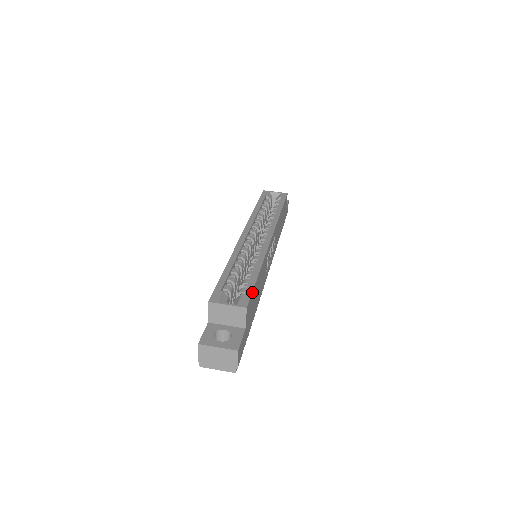
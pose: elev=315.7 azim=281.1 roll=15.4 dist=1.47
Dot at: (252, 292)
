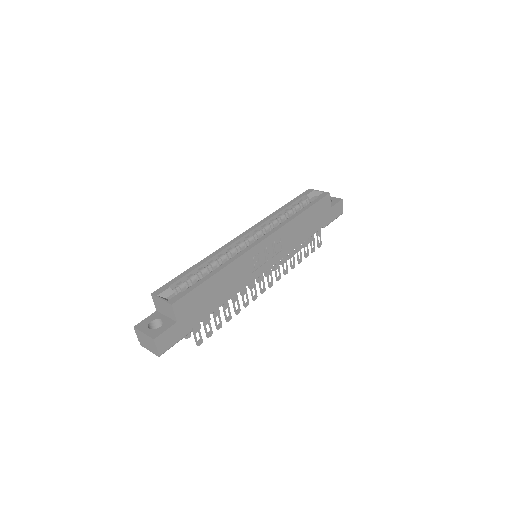
Dot at: (191, 291)
